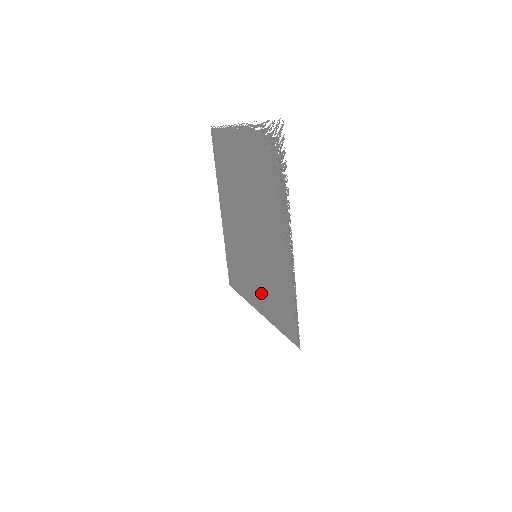
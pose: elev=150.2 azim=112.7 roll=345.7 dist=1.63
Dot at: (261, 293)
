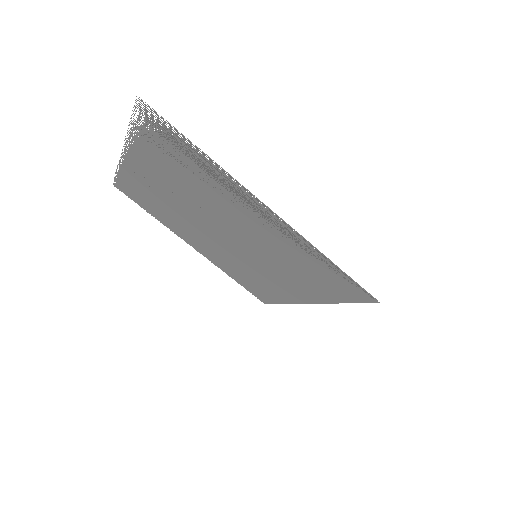
Dot at: (294, 285)
